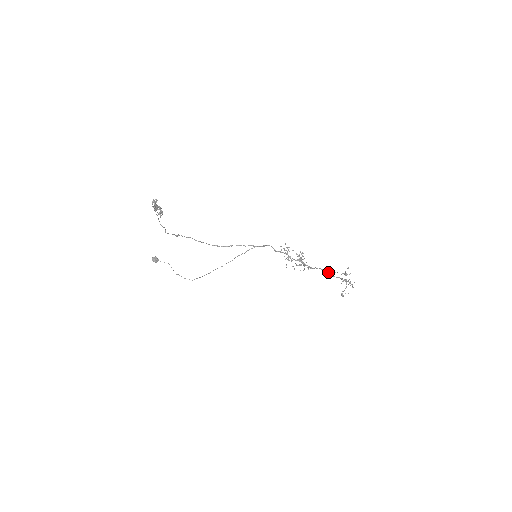
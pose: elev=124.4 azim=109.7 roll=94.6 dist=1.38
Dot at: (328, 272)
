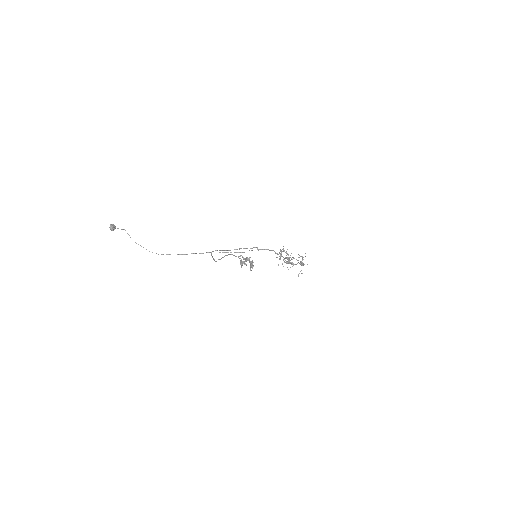
Dot at: (301, 264)
